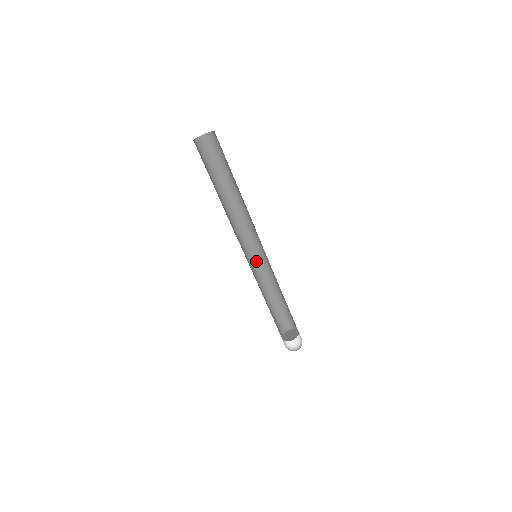
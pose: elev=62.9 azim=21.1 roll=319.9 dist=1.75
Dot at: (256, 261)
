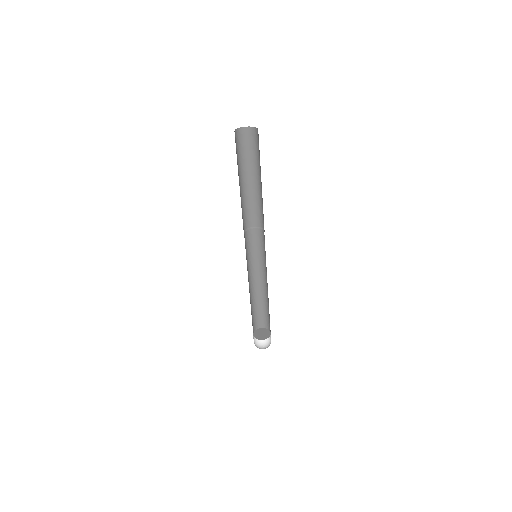
Dot at: (256, 259)
